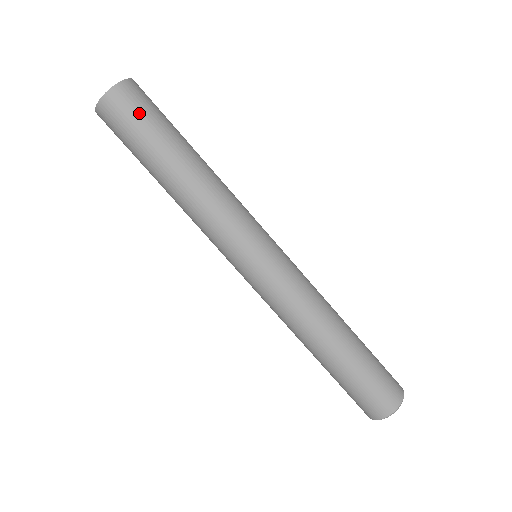
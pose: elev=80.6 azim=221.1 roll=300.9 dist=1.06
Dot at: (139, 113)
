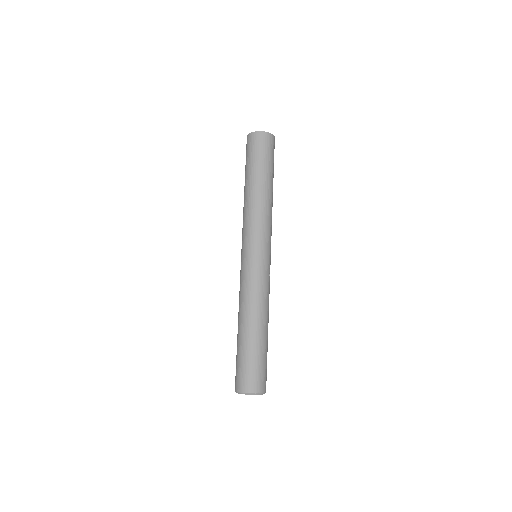
Dot at: (256, 150)
